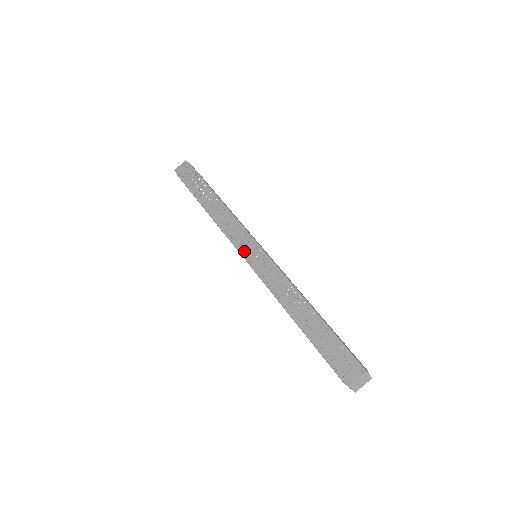
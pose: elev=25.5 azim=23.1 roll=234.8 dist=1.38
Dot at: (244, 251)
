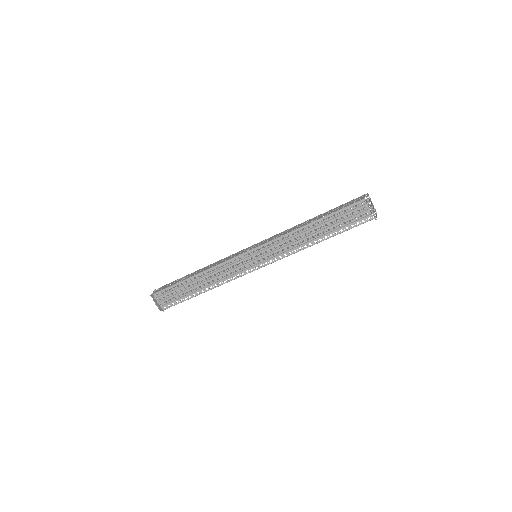
Dot at: (247, 250)
